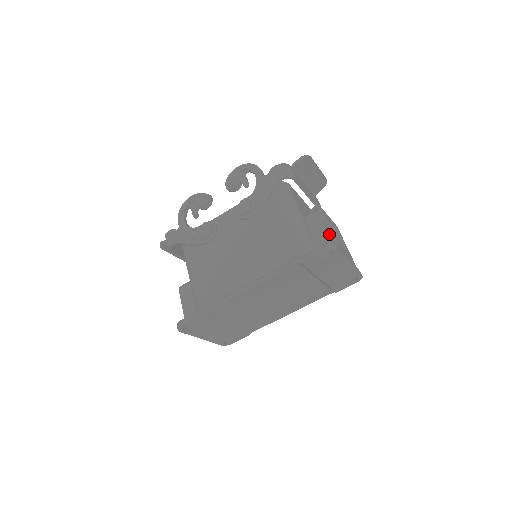
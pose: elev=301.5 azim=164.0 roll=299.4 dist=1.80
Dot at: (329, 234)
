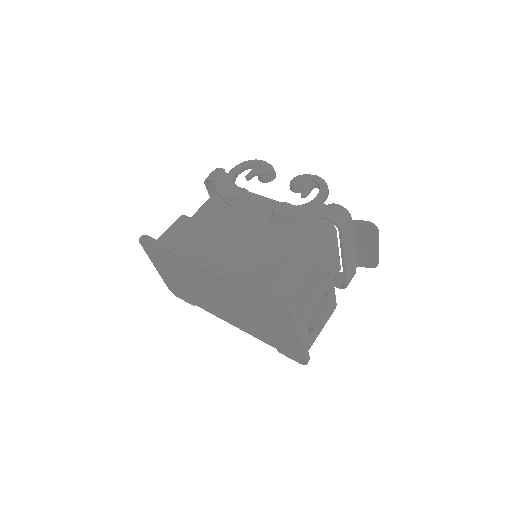
Dot at: (309, 300)
